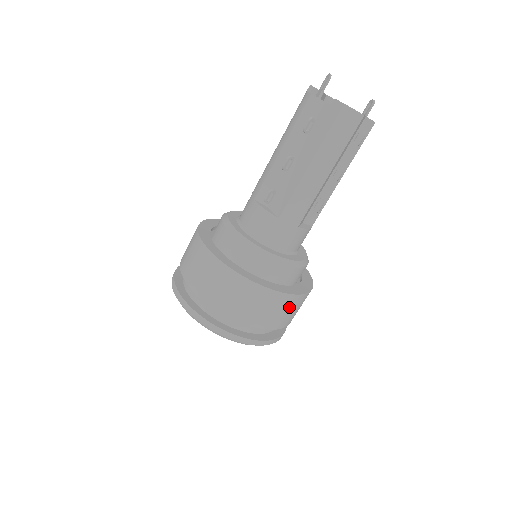
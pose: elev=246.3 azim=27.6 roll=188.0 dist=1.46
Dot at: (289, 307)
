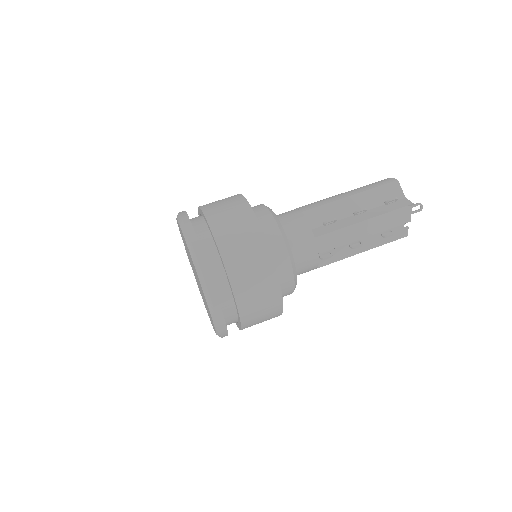
Dot at: (237, 214)
